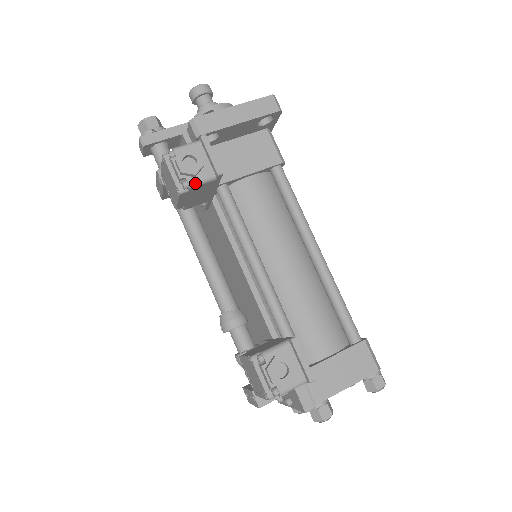
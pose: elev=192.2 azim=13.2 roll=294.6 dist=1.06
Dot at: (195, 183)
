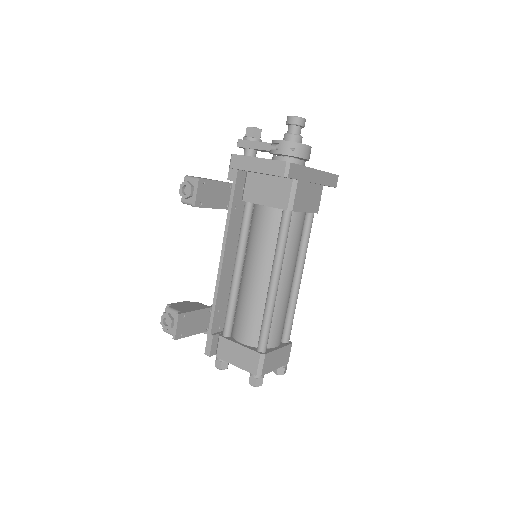
Dot at: (185, 202)
